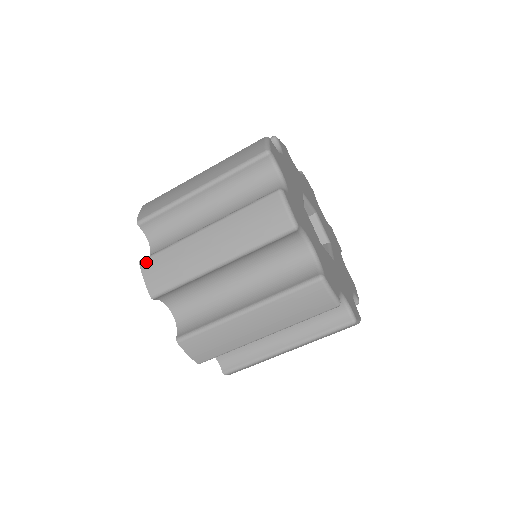
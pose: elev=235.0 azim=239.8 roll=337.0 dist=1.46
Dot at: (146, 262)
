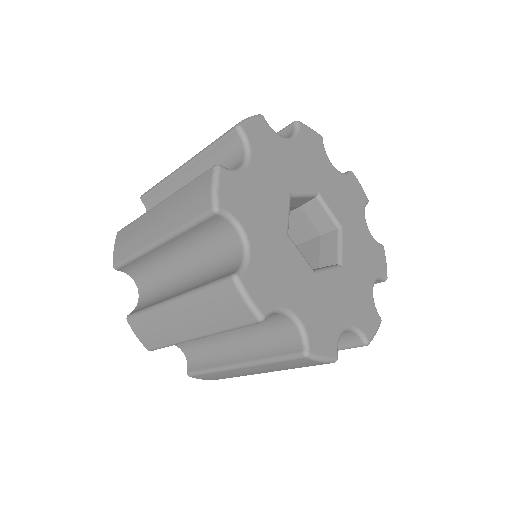
Dot at: (132, 321)
